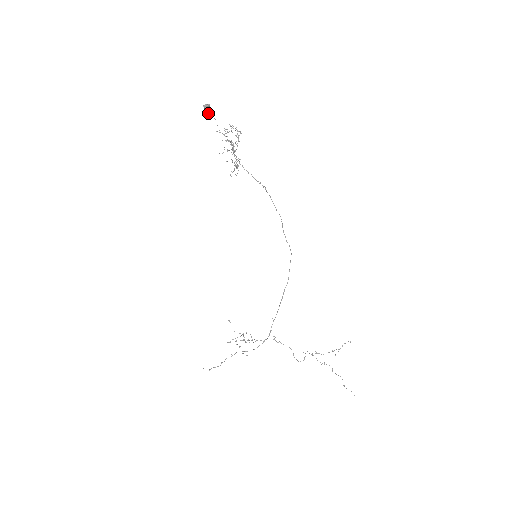
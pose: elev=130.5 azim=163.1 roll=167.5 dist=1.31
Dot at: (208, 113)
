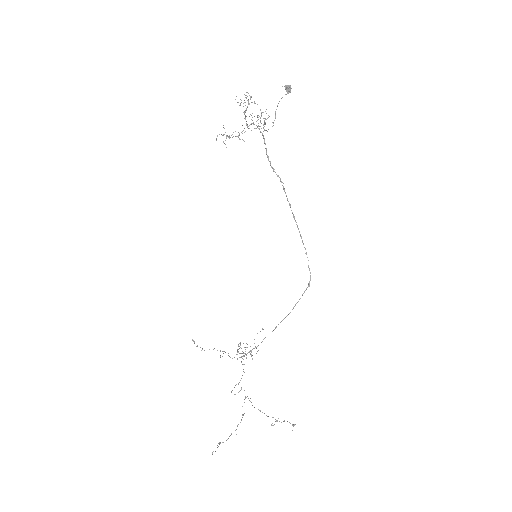
Dot at: (285, 94)
